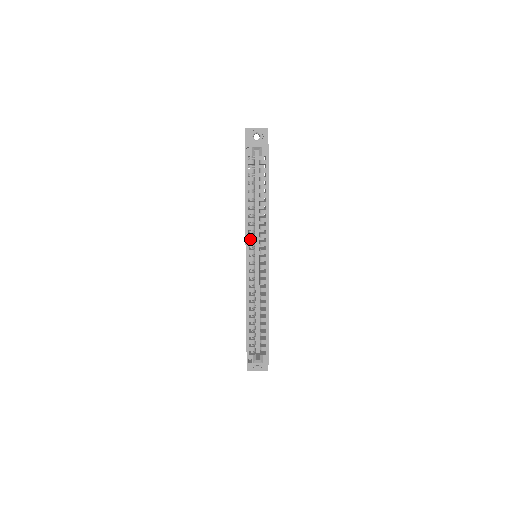
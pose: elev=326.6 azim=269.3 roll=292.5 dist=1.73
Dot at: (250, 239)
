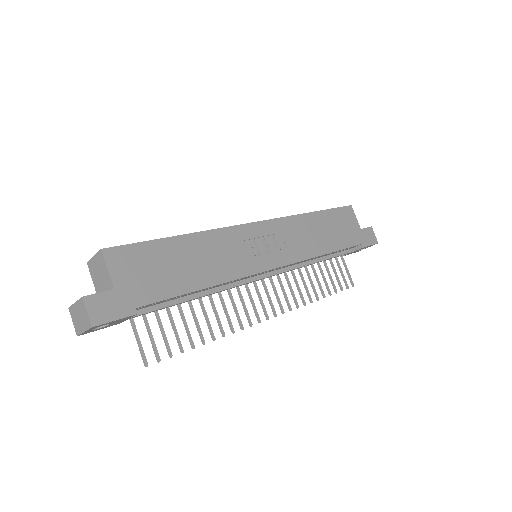
Dot at: occluded
